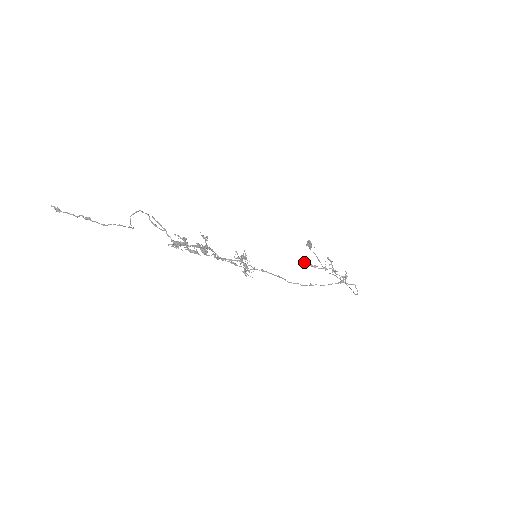
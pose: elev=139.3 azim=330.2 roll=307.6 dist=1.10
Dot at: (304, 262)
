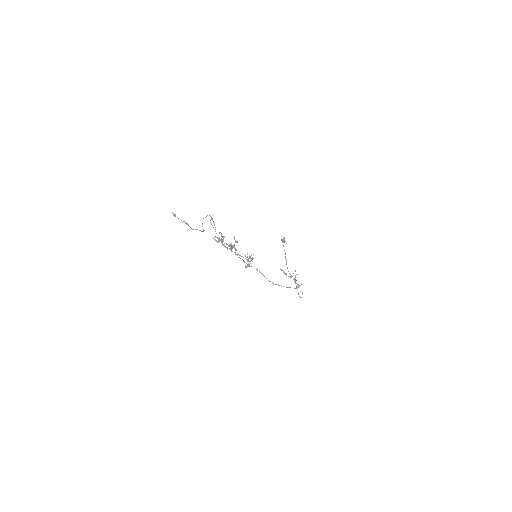
Dot at: (282, 270)
